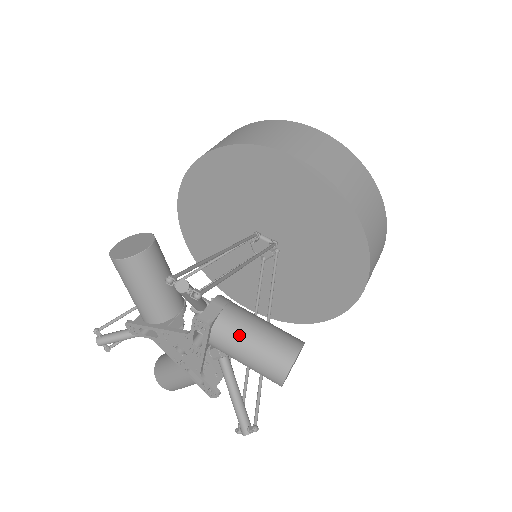
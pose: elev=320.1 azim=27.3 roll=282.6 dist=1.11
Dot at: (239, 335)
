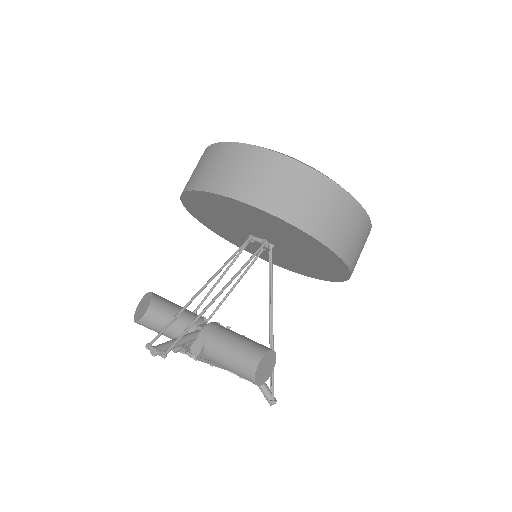
Dot at: (219, 358)
